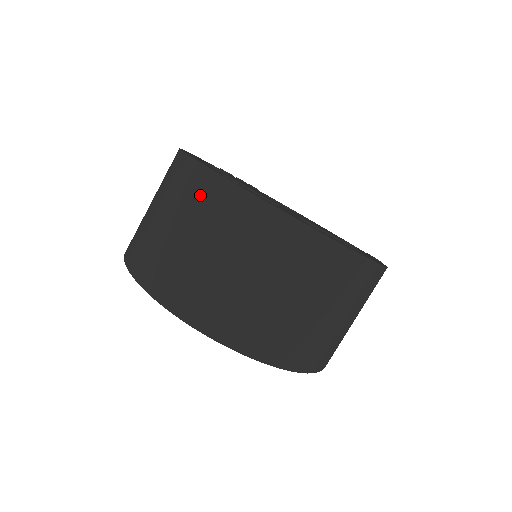
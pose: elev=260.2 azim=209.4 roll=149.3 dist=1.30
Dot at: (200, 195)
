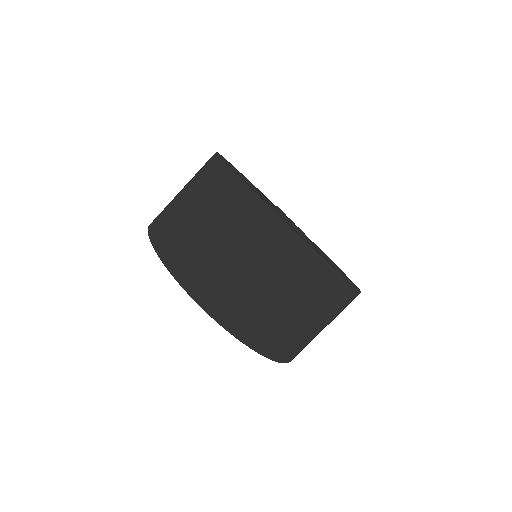
Dot at: (203, 168)
